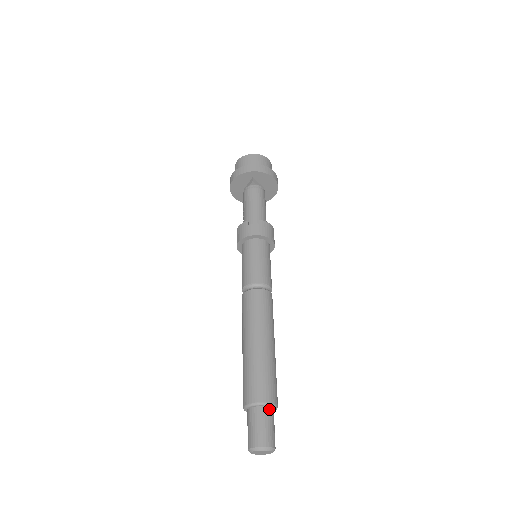
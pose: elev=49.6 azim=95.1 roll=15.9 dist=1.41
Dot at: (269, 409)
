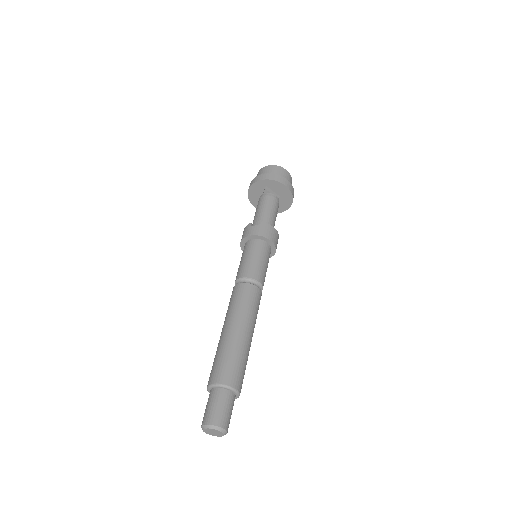
Dot at: (227, 392)
